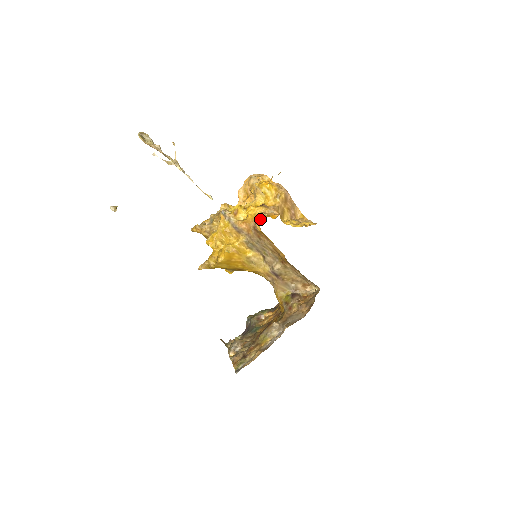
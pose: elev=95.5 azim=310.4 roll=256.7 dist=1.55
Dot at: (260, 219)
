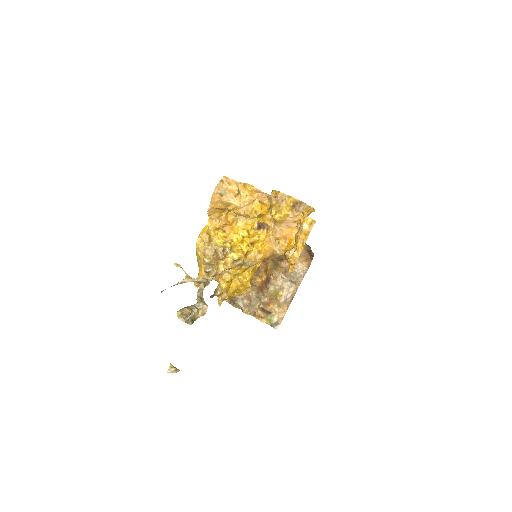
Dot at: (282, 252)
